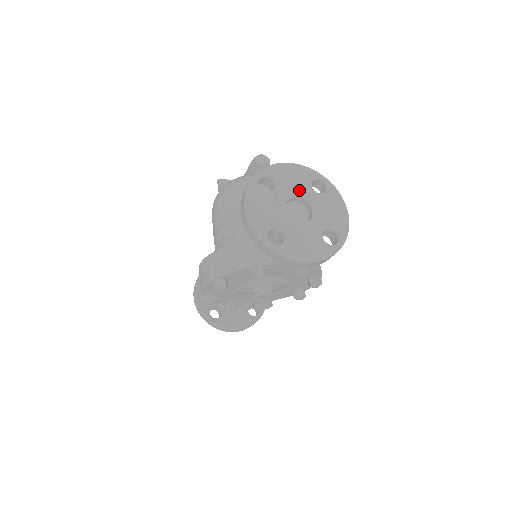
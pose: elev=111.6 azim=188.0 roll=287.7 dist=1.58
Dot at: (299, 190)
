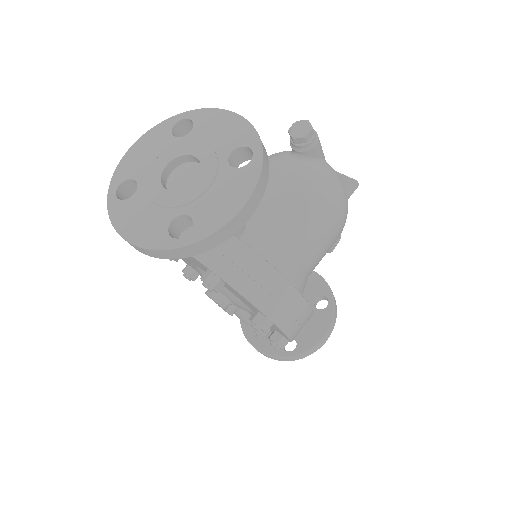
Dot at: (208, 149)
